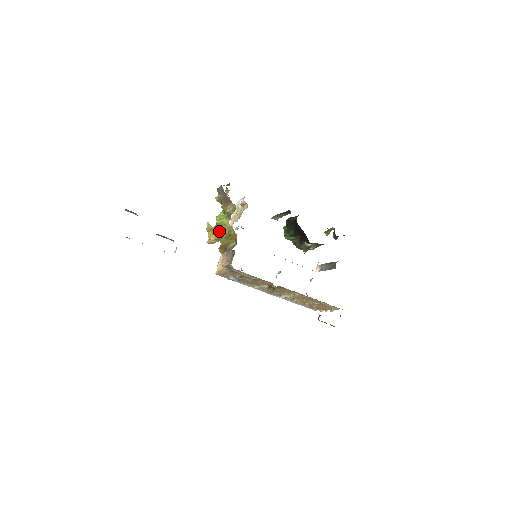
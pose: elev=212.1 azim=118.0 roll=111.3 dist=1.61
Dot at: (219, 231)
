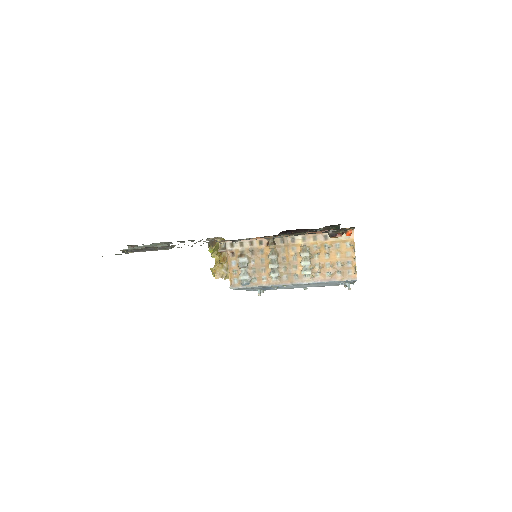
Dot at: (213, 251)
